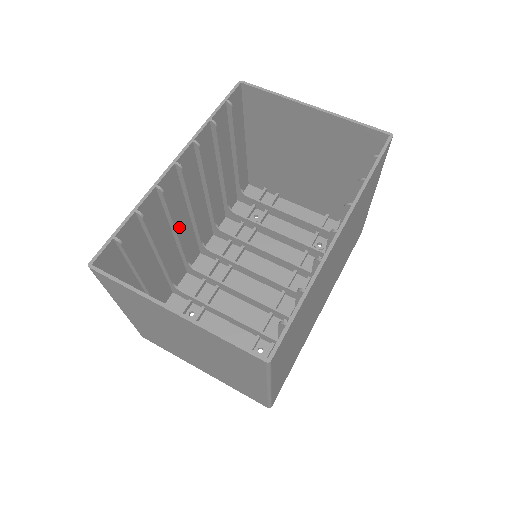
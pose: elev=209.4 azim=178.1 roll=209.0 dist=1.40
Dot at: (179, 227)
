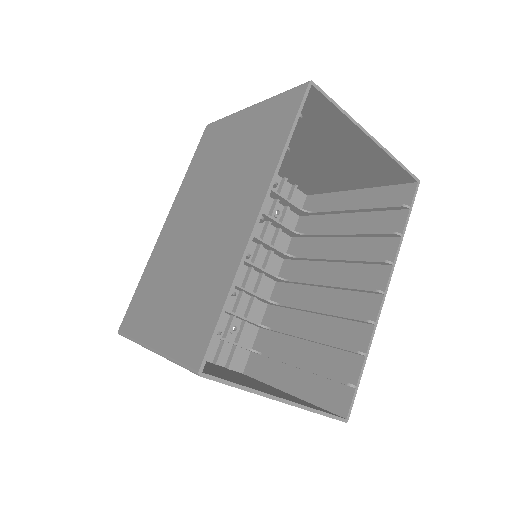
Dot at: (199, 241)
